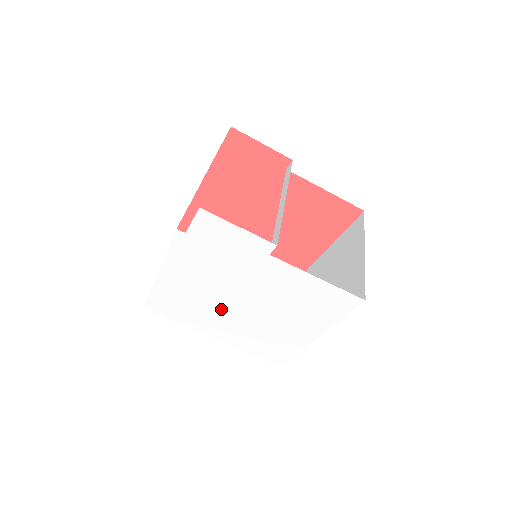
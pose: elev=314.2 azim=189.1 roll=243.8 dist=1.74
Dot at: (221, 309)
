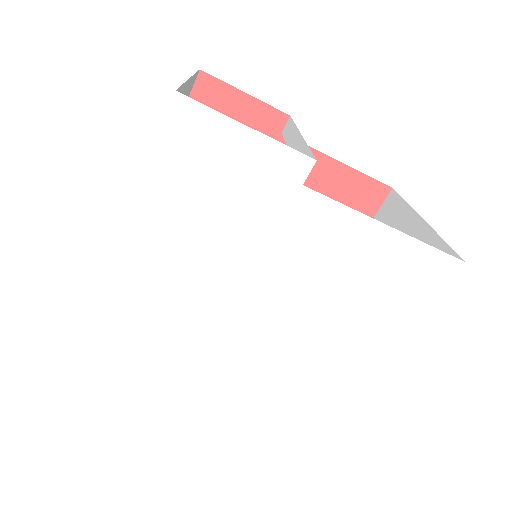
Dot at: (215, 332)
